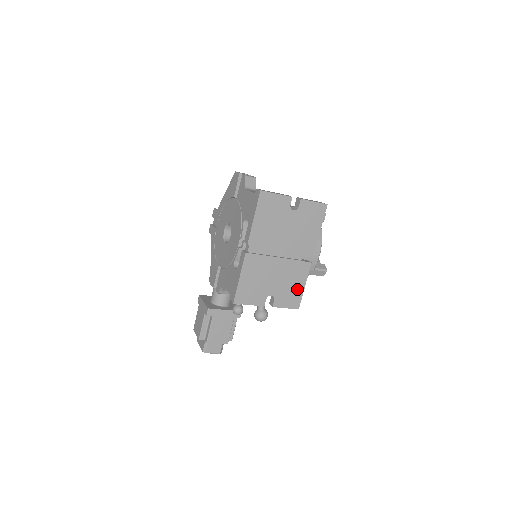
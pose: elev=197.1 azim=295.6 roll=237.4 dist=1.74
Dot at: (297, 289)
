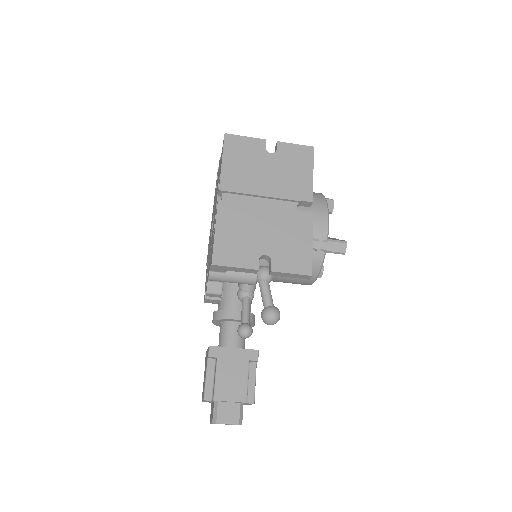
Dot at: (302, 247)
